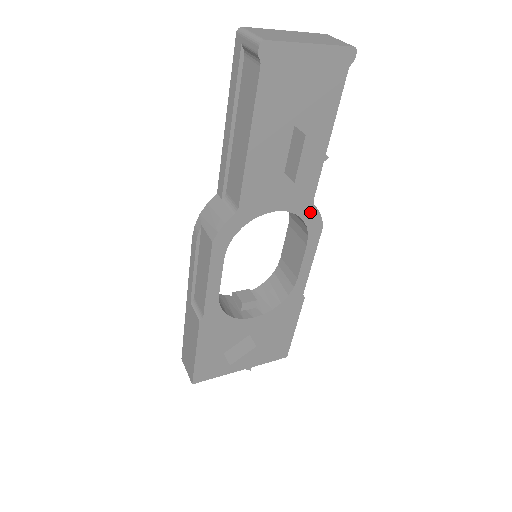
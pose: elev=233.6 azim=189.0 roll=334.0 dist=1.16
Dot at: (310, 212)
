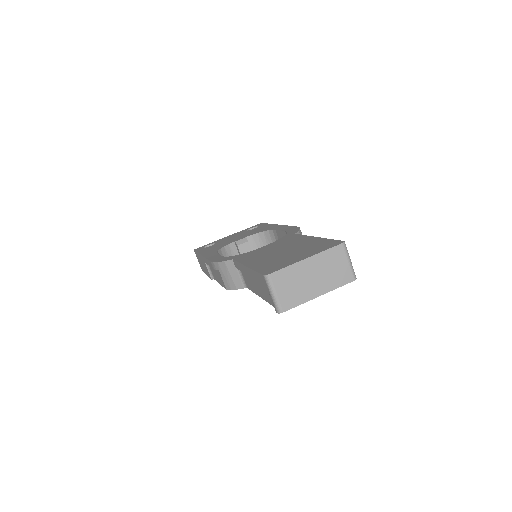
Dot at: occluded
